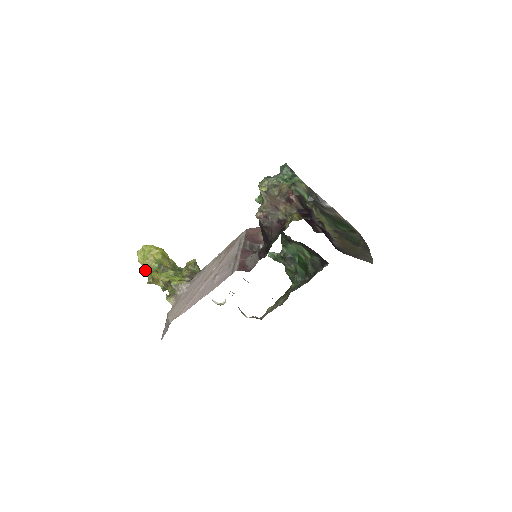
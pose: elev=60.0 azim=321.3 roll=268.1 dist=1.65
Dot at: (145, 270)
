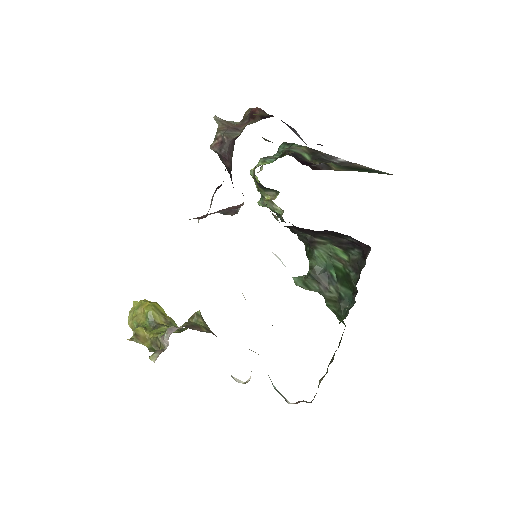
Dot at: occluded
